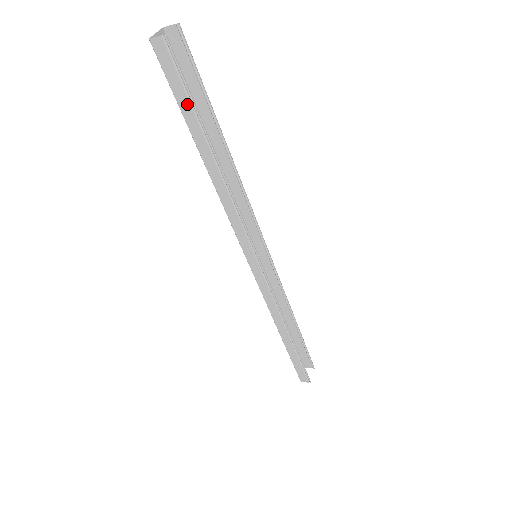
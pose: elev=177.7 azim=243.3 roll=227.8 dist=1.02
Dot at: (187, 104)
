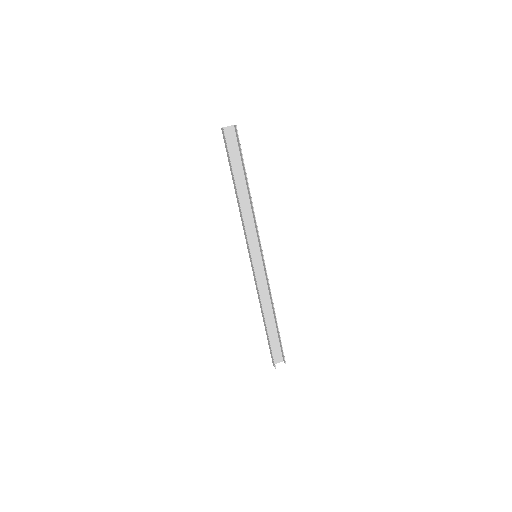
Dot at: (229, 159)
